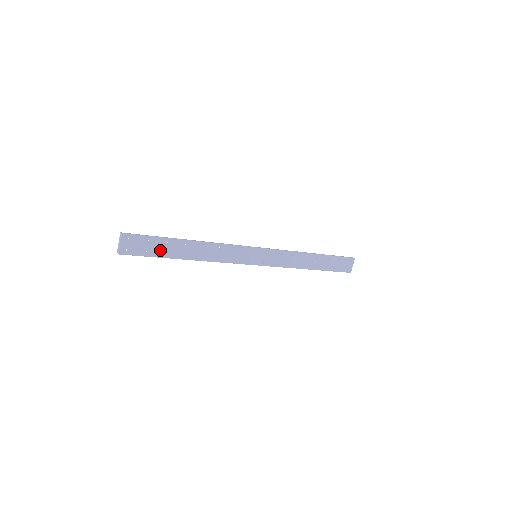
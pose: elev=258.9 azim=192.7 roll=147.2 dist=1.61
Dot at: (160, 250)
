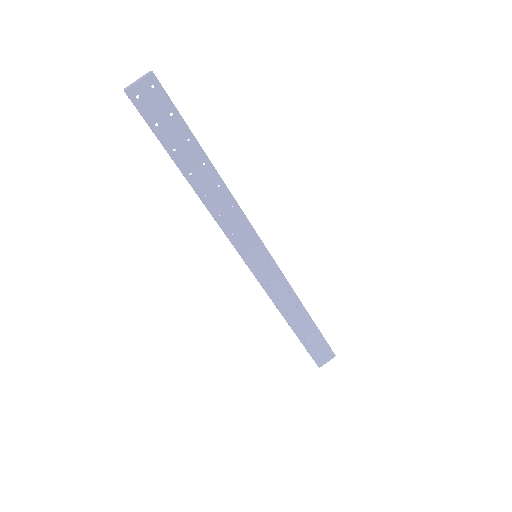
Dot at: (172, 139)
